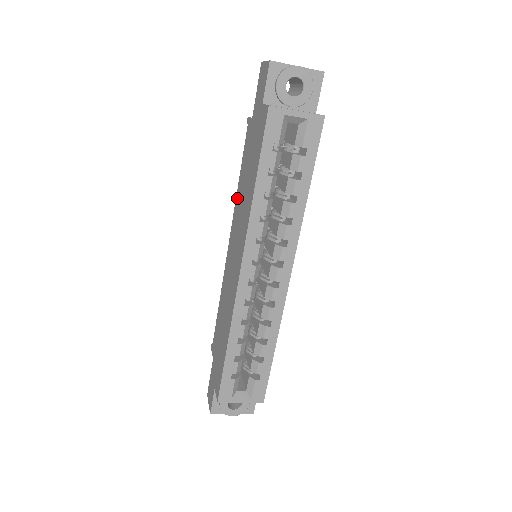
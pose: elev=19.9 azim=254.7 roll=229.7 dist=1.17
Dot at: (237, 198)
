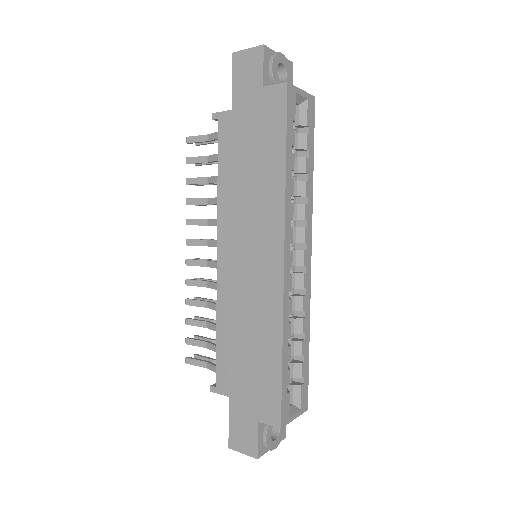
Dot at: (224, 198)
